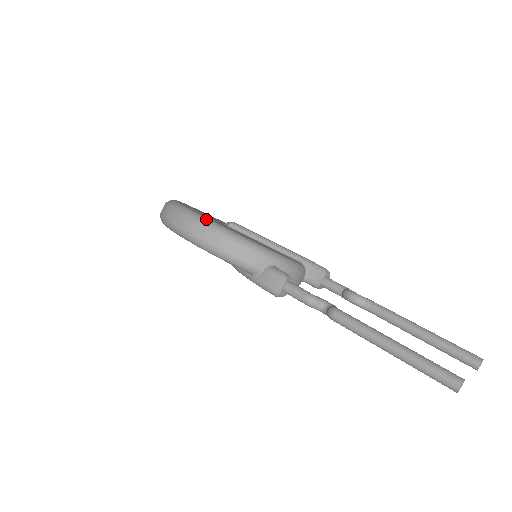
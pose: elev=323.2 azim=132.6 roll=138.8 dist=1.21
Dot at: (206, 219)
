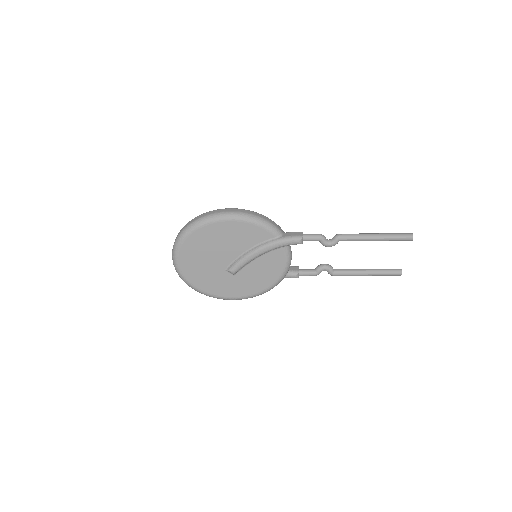
Dot at: occluded
